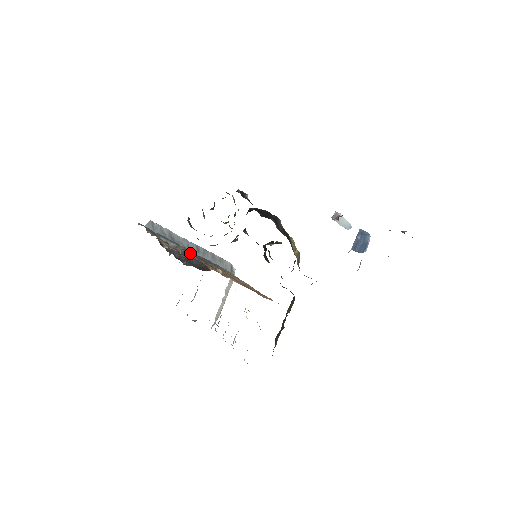
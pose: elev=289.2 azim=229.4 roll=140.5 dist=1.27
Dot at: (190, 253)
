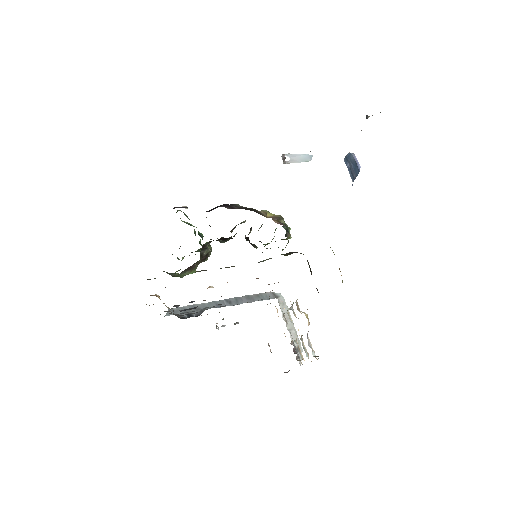
Dot at: occluded
